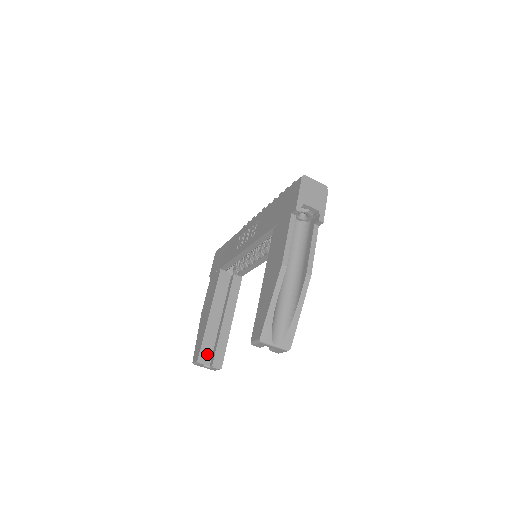
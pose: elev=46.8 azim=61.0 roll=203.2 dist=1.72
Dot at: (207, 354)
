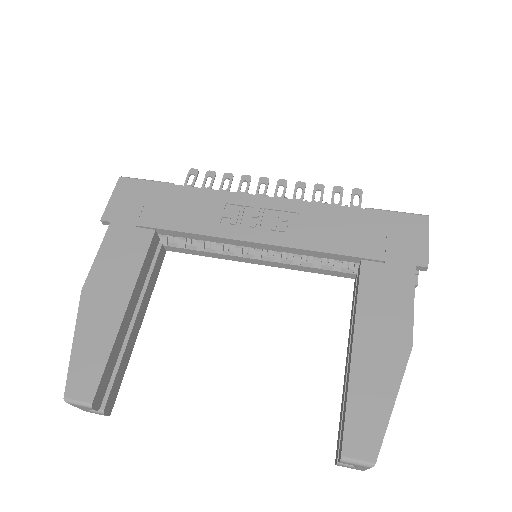
Dot at: (105, 389)
